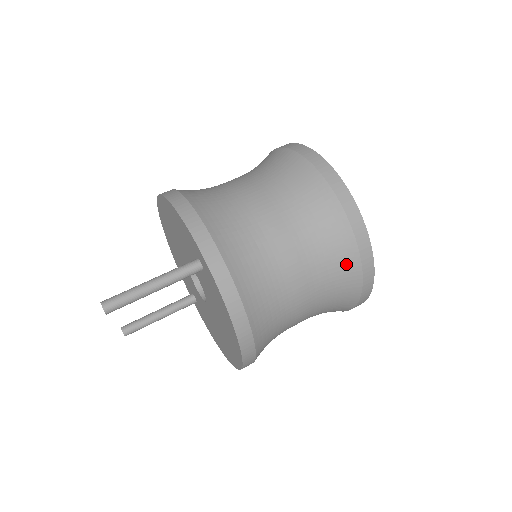
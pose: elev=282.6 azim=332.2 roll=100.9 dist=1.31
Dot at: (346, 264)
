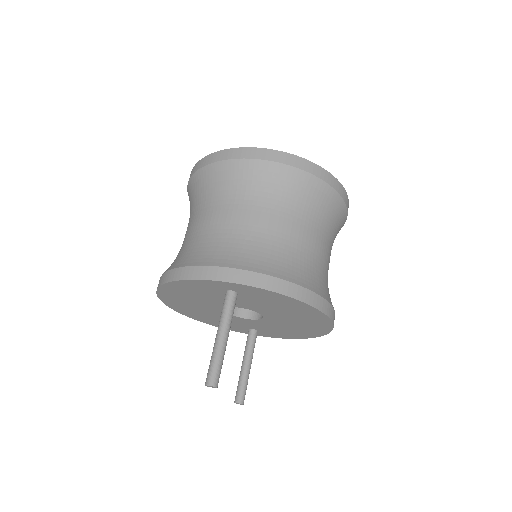
Dot at: (310, 189)
